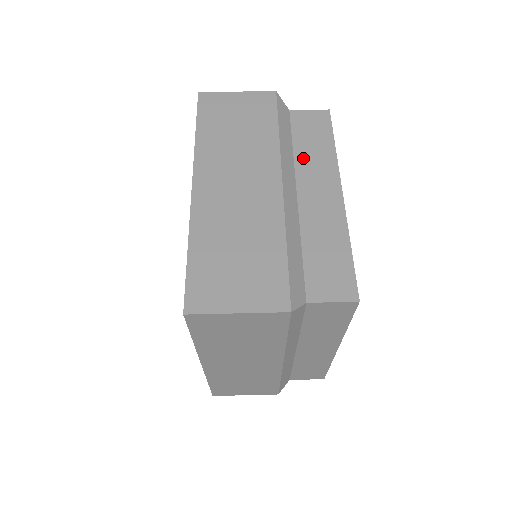
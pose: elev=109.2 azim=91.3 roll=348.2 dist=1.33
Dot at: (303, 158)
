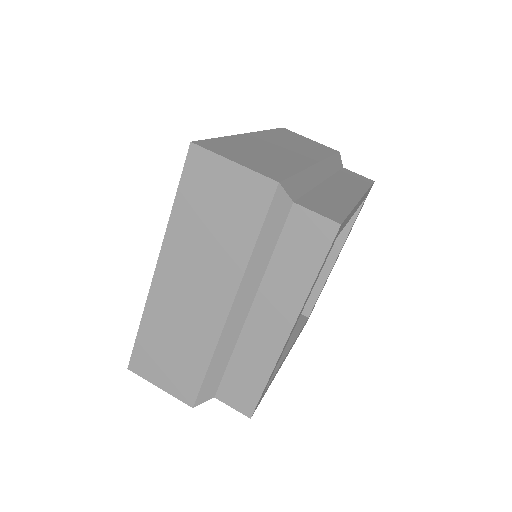
Dot at: (274, 277)
